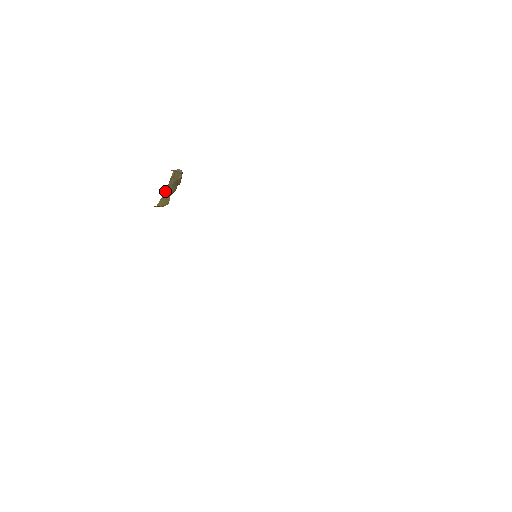
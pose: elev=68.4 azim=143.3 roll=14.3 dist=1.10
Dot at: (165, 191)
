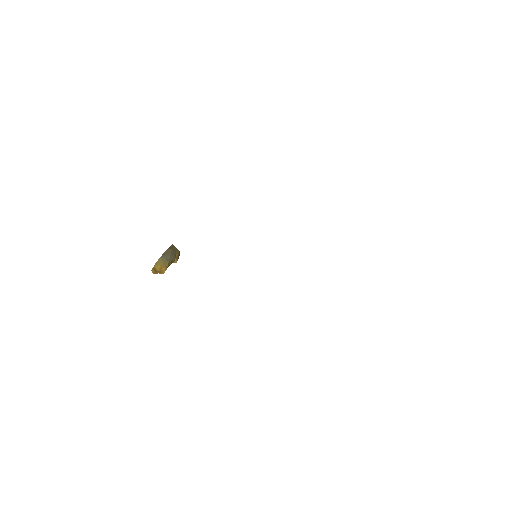
Dot at: (165, 253)
